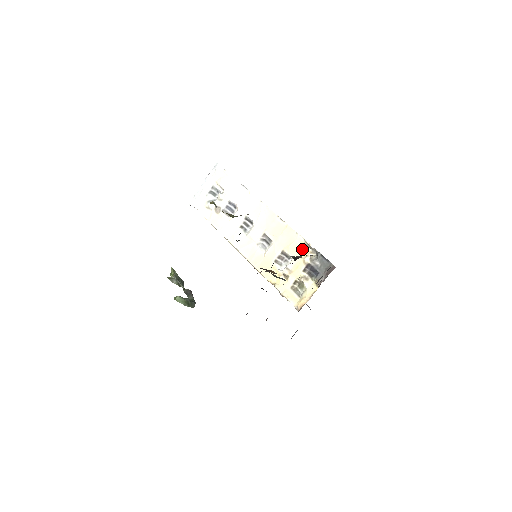
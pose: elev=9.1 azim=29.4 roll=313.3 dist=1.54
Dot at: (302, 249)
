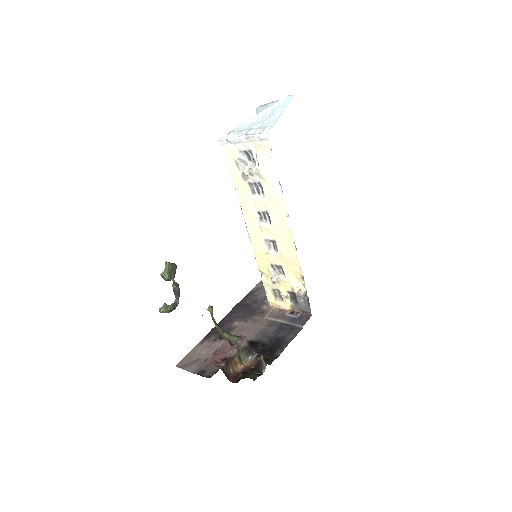
Dot at: (298, 278)
